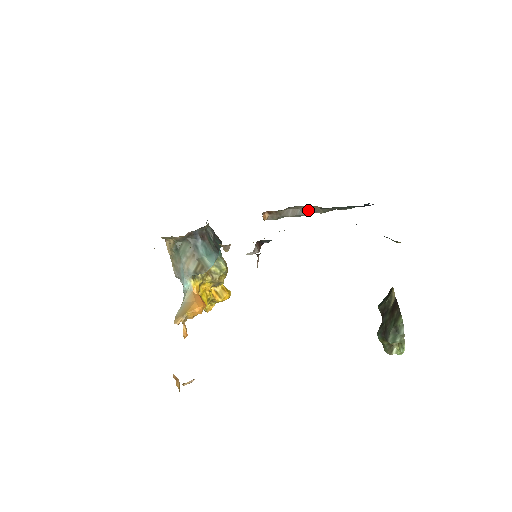
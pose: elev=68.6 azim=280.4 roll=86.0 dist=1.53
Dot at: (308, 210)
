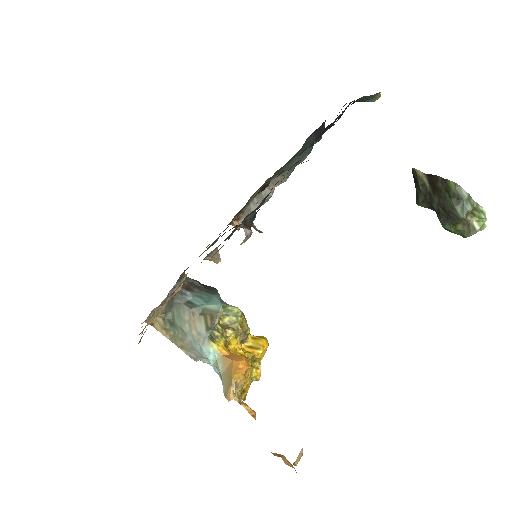
Dot at: (271, 187)
